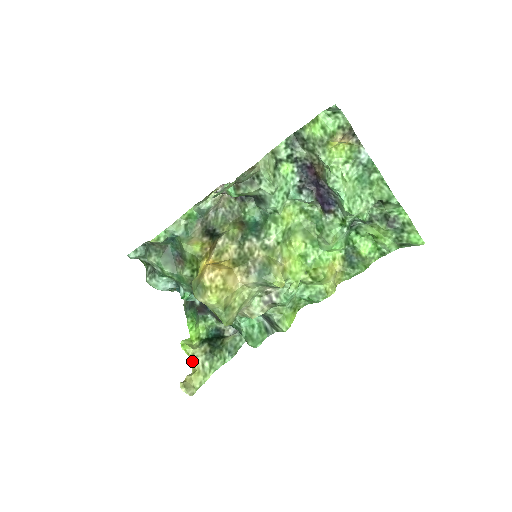
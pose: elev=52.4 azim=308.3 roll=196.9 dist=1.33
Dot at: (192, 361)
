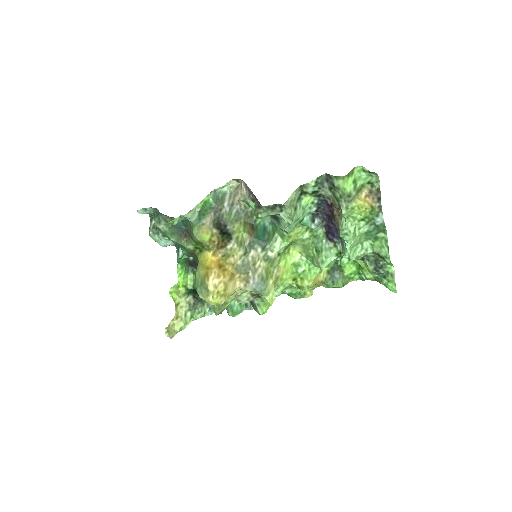
Dot at: (177, 309)
